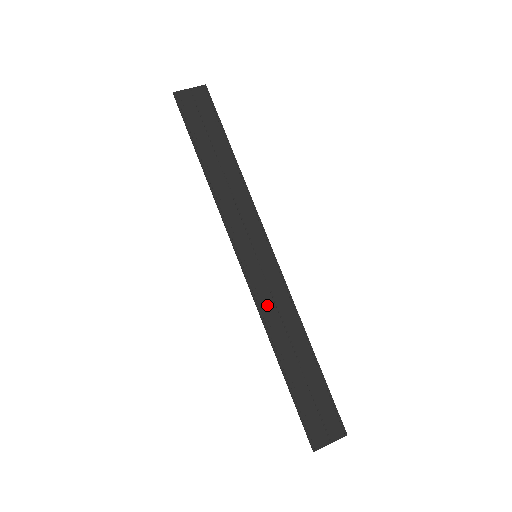
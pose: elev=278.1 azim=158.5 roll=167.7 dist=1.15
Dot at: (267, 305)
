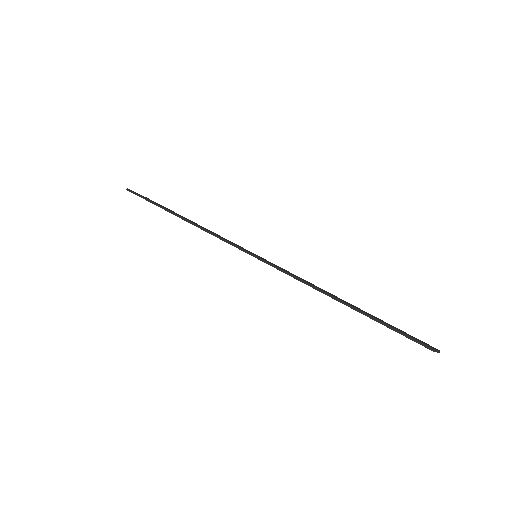
Dot at: (292, 274)
